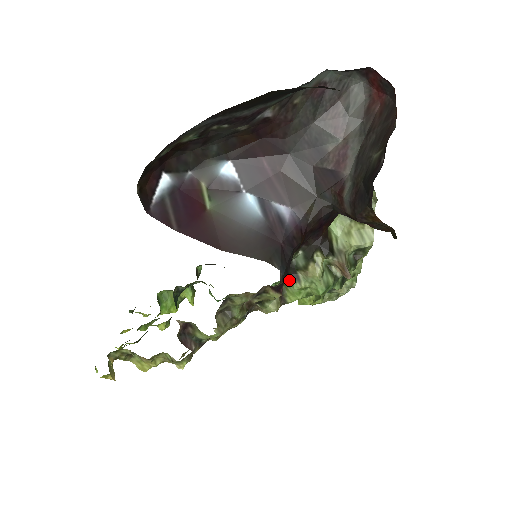
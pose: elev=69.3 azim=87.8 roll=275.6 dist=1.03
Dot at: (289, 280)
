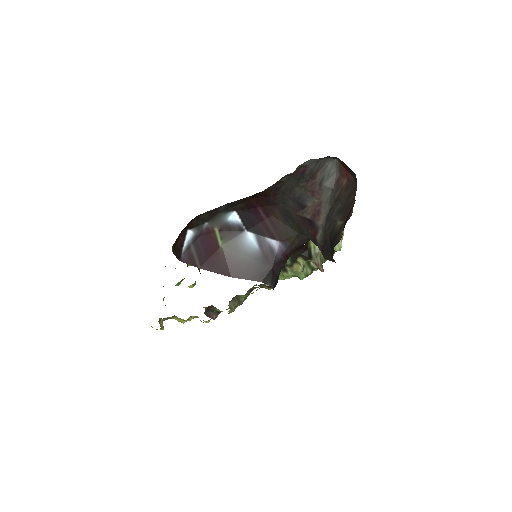
Dot at: occluded
